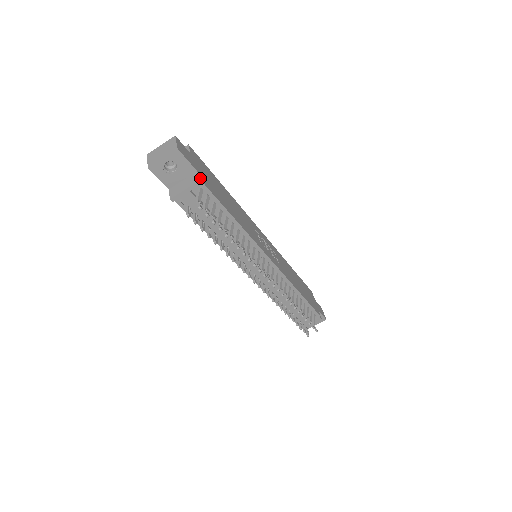
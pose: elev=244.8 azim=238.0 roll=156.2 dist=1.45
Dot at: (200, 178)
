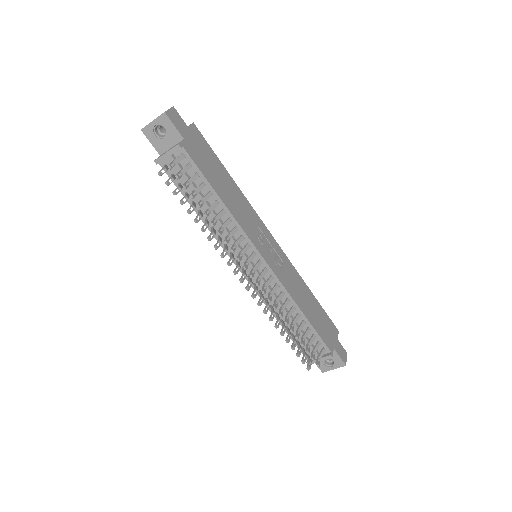
Dot at: (183, 144)
